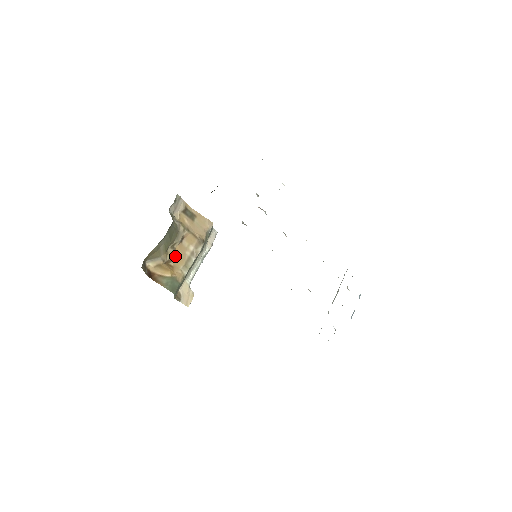
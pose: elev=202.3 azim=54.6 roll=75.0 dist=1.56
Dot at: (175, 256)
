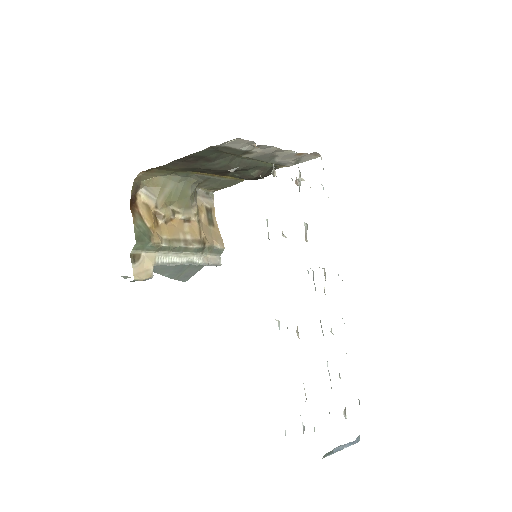
Dot at: (168, 223)
